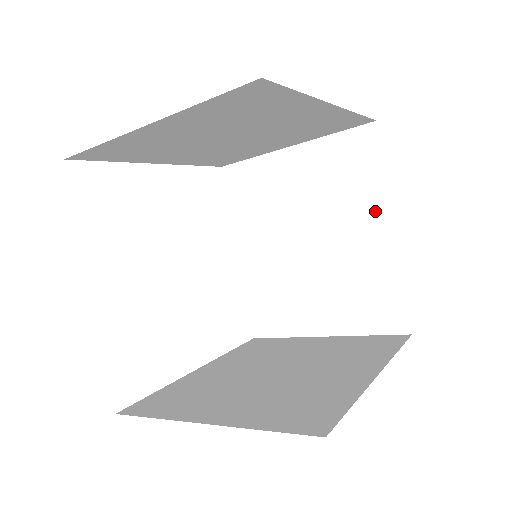
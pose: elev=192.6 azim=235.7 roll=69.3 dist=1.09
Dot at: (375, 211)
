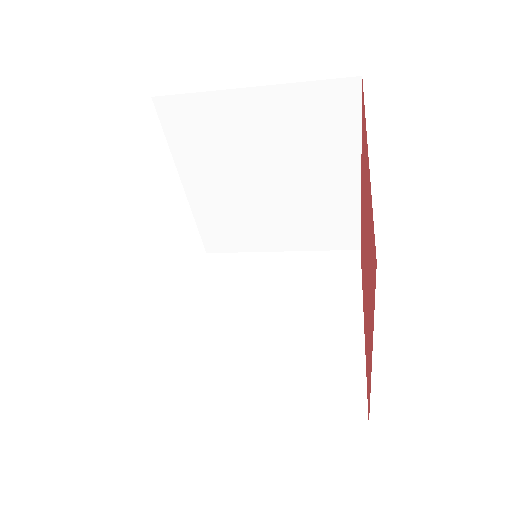
Dot at: (345, 162)
